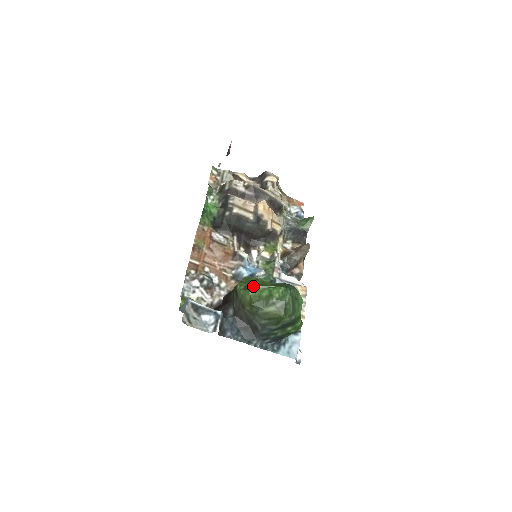
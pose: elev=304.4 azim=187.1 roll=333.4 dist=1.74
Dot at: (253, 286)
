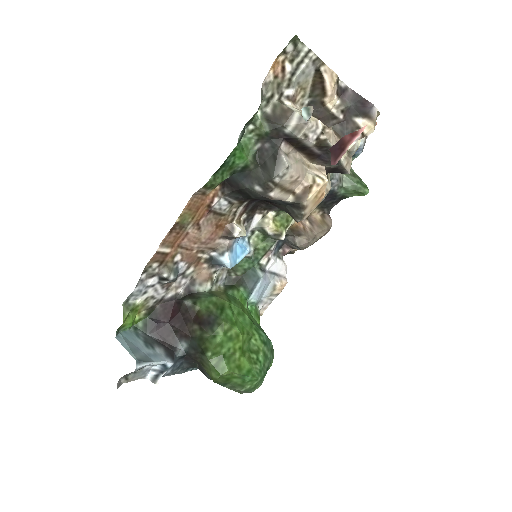
Dot at: (228, 372)
